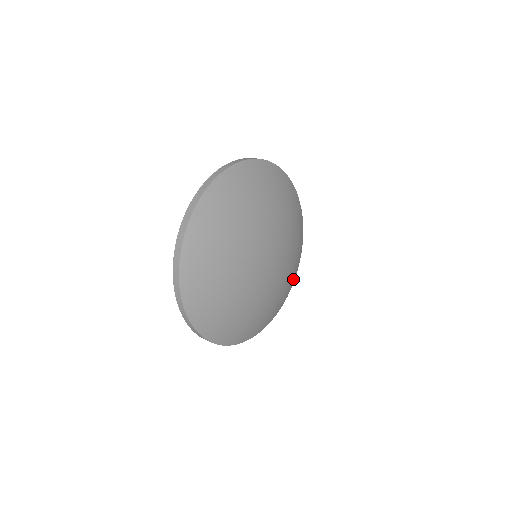
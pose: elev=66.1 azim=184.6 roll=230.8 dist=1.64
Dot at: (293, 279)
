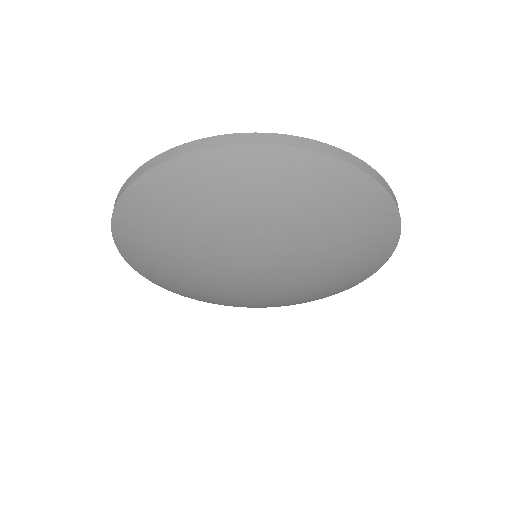
Dot at: (375, 261)
